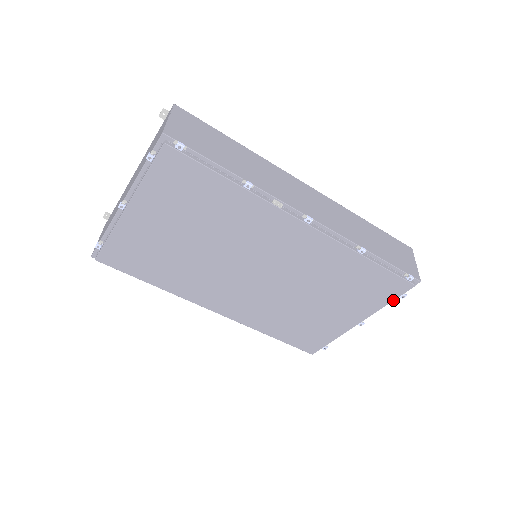
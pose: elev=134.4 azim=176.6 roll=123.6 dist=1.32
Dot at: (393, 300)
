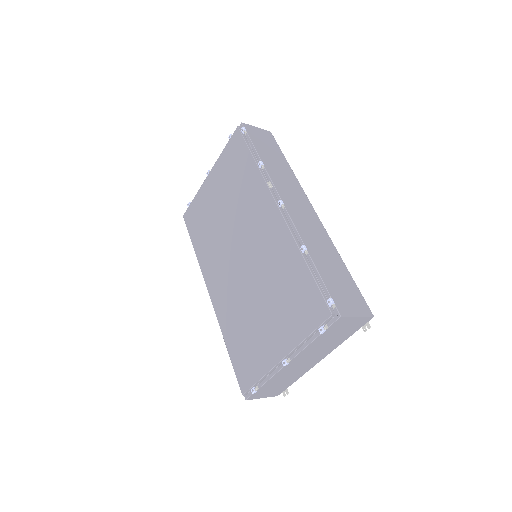
Dot at: (313, 331)
